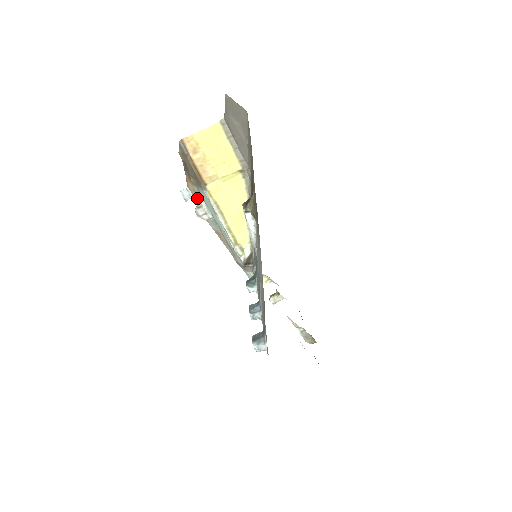
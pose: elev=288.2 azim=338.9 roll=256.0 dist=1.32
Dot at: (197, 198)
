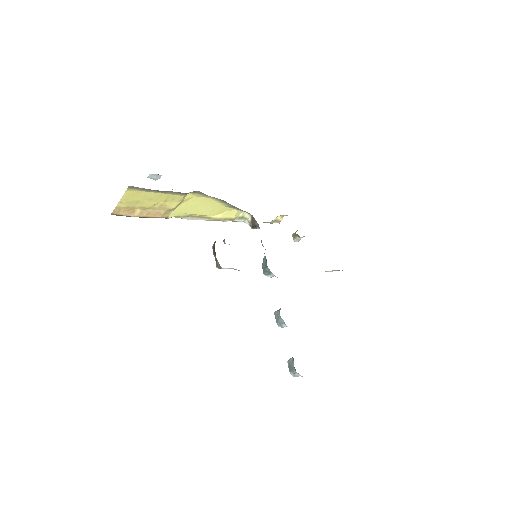
Dot at: occluded
